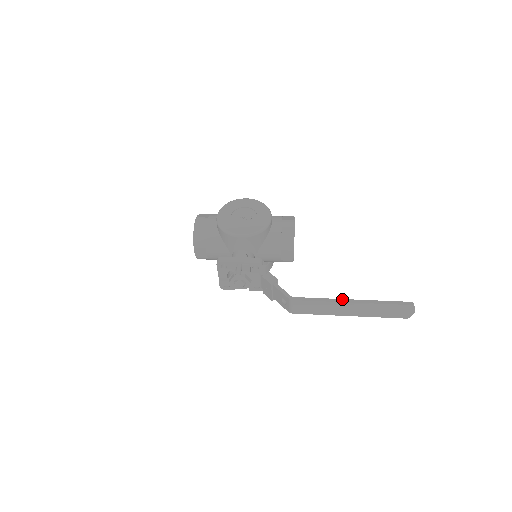
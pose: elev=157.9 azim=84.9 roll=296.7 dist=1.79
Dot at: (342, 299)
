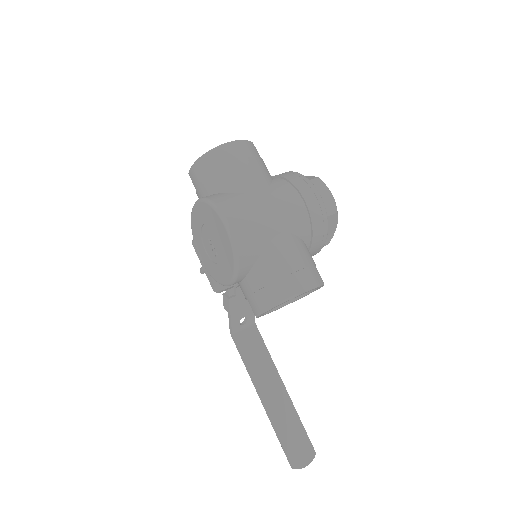
Dot at: (257, 389)
